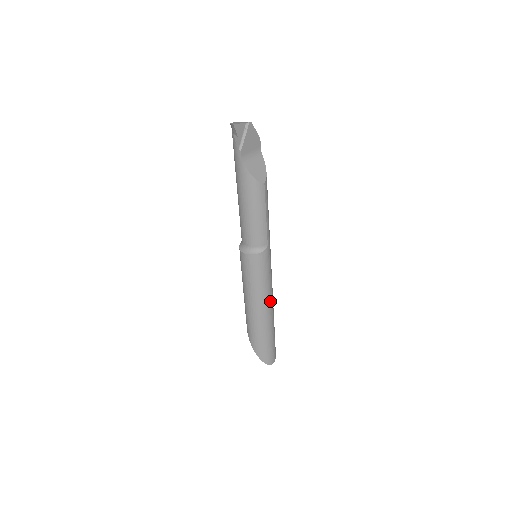
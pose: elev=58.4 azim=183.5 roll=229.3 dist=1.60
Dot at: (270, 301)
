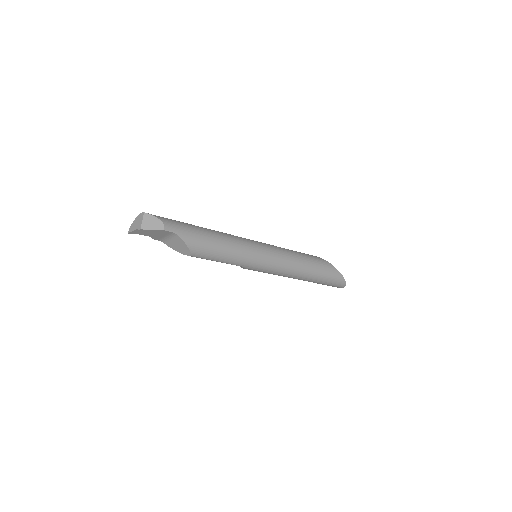
Dot at: (292, 276)
